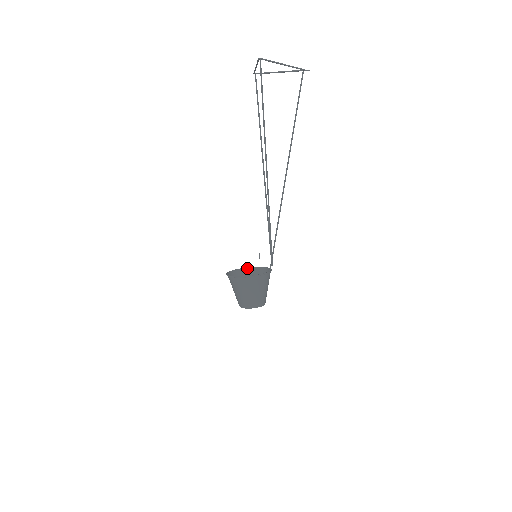
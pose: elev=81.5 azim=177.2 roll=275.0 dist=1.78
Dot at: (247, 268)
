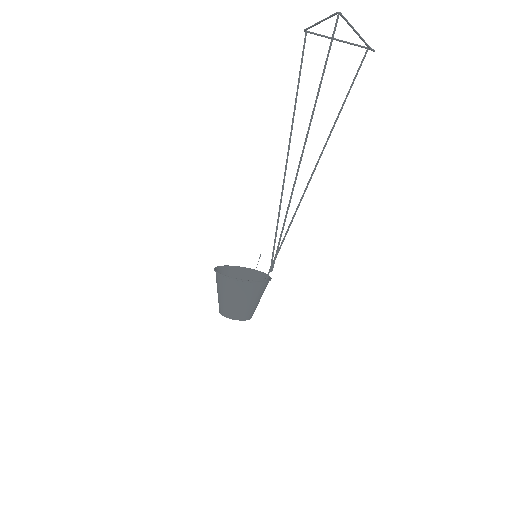
Dot at: (234, 267)
